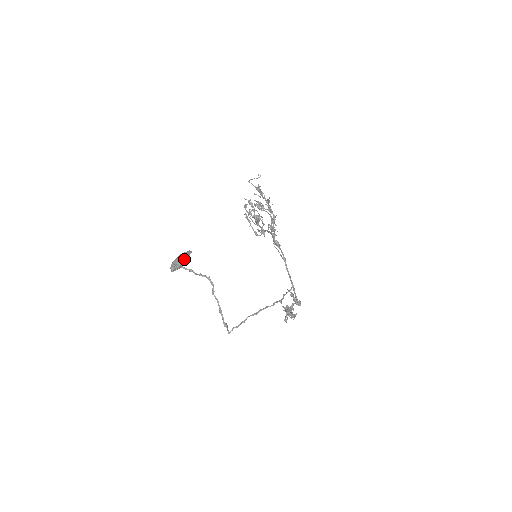
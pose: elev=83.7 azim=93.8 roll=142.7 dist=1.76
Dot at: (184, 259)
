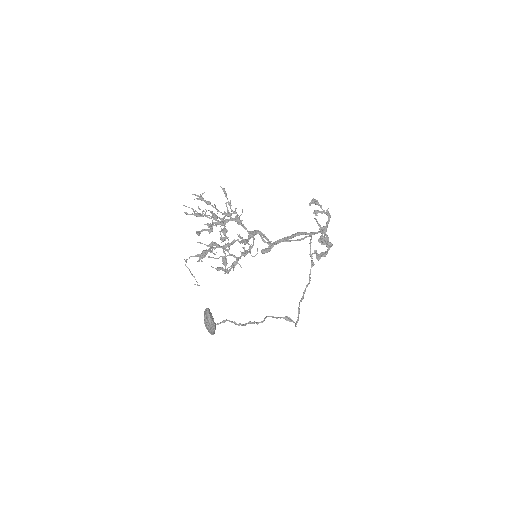
Dot at: (212, 327)
